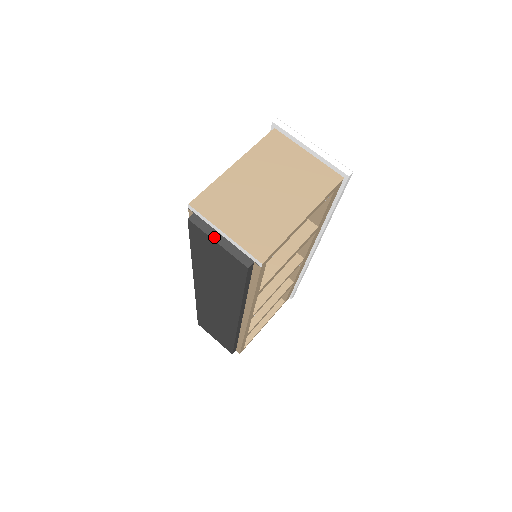
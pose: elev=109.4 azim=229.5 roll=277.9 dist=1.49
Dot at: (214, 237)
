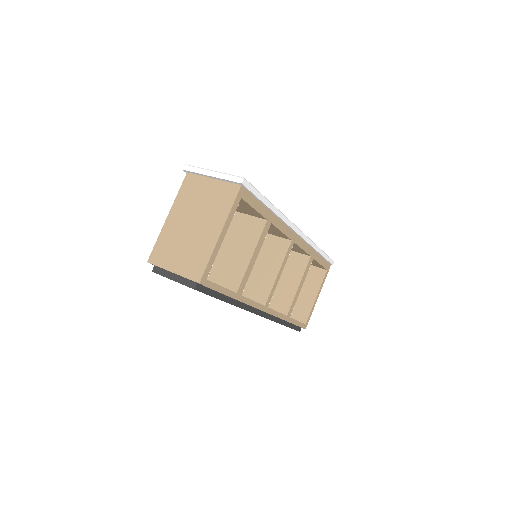
Dot at: (170, 277)
